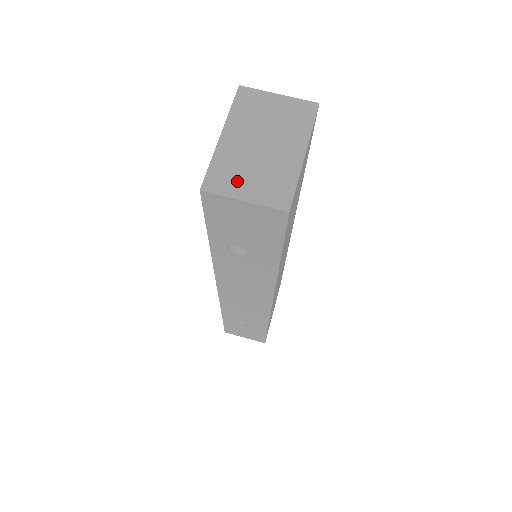
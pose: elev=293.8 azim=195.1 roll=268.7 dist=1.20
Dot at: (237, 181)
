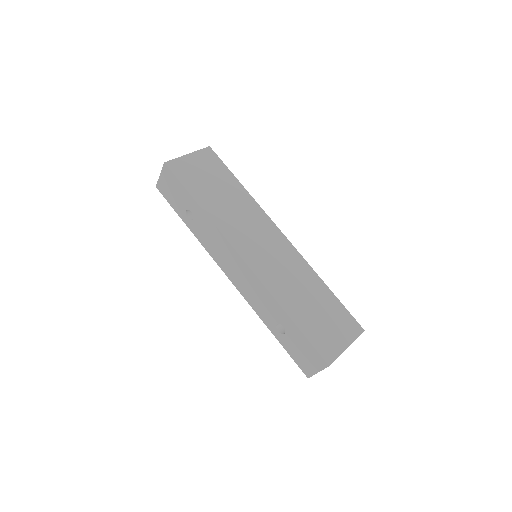
Dot at: occluded
